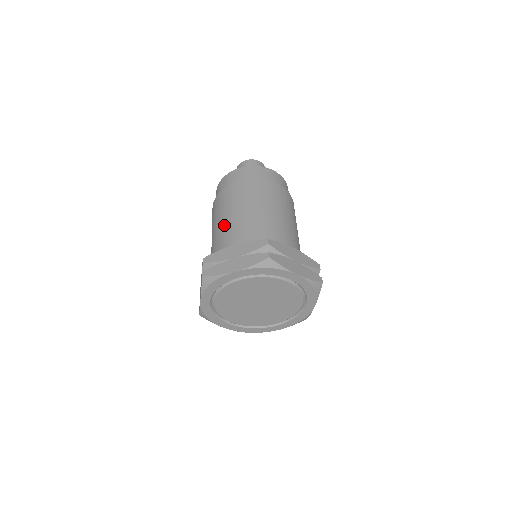
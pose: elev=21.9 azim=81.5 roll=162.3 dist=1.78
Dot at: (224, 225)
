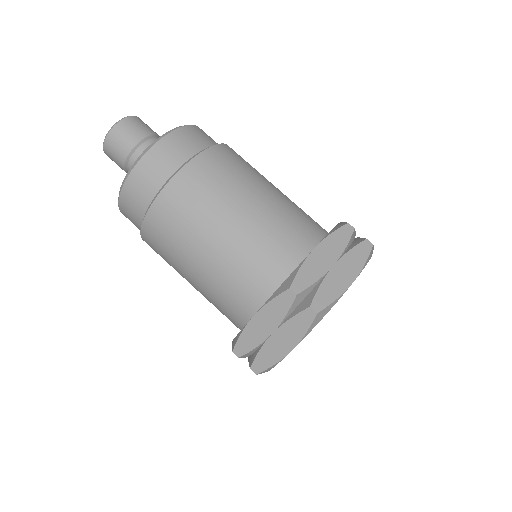
Dot at: (243, 228)
